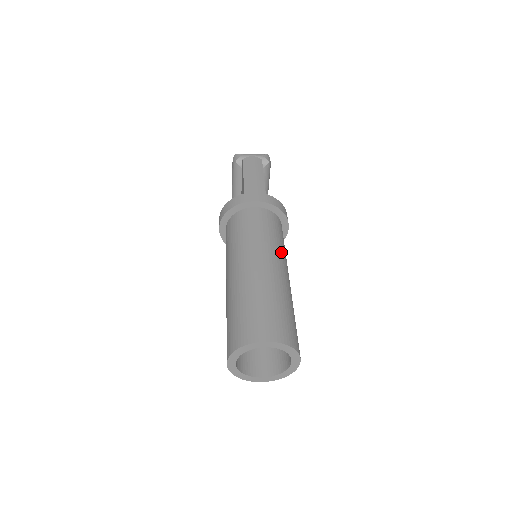
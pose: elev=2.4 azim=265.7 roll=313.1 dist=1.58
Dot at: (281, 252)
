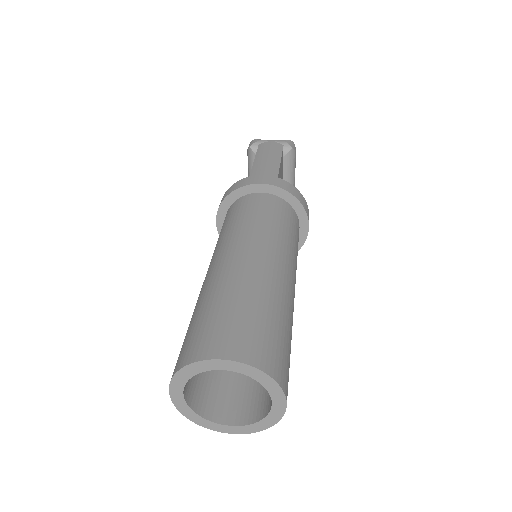
Dot at: (286, 247)
